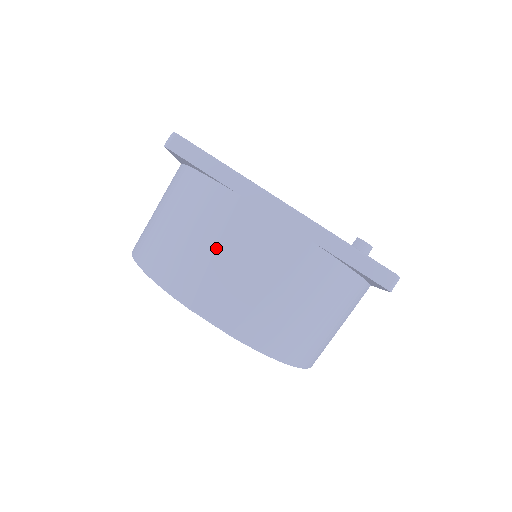
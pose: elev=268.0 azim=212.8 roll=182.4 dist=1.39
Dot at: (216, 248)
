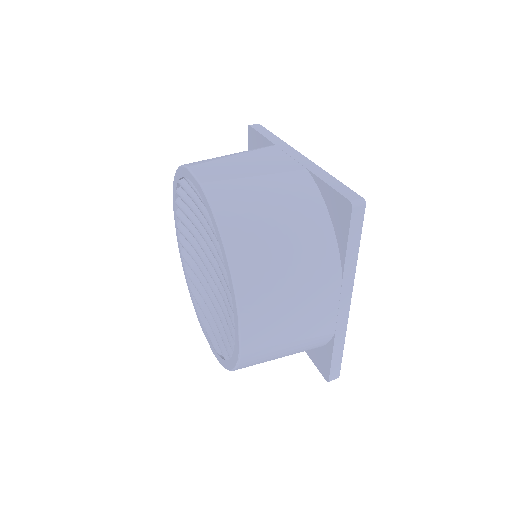
Dot at: (236, 154)
